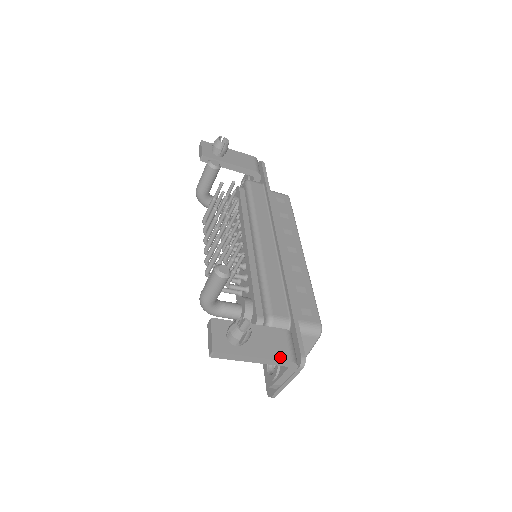
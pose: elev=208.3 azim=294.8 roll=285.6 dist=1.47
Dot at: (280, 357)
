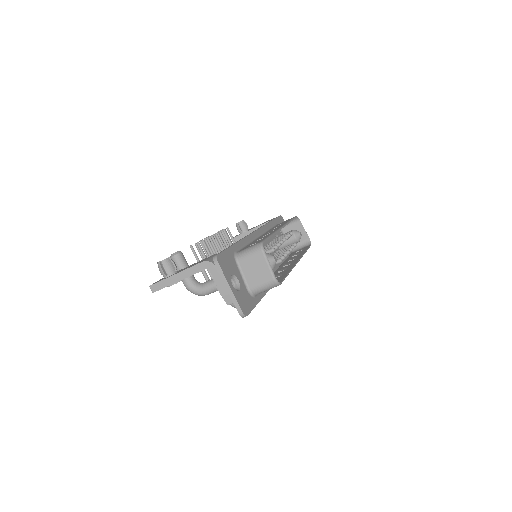
Dot at: (195, 265)
